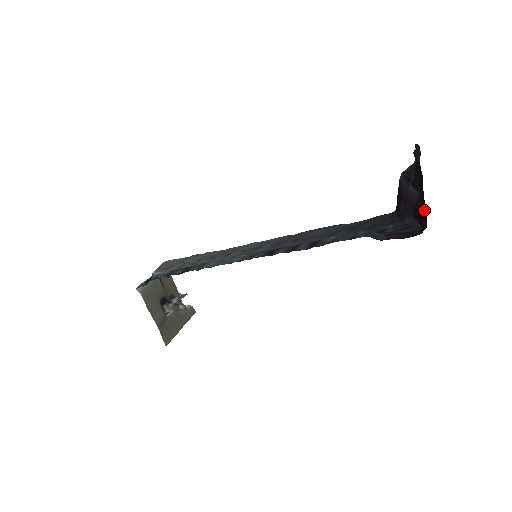
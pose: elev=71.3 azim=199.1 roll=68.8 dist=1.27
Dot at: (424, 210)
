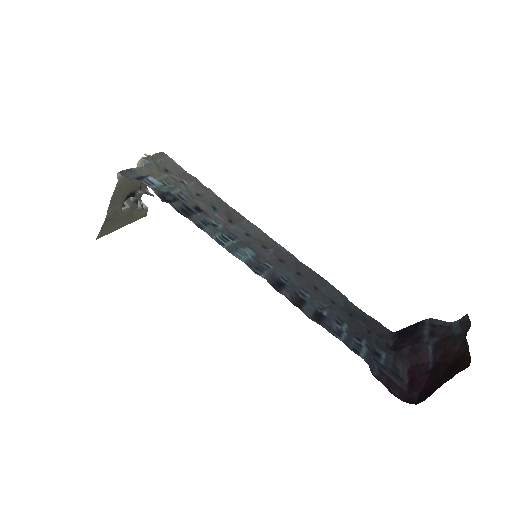
Dot at: (425, 383)
